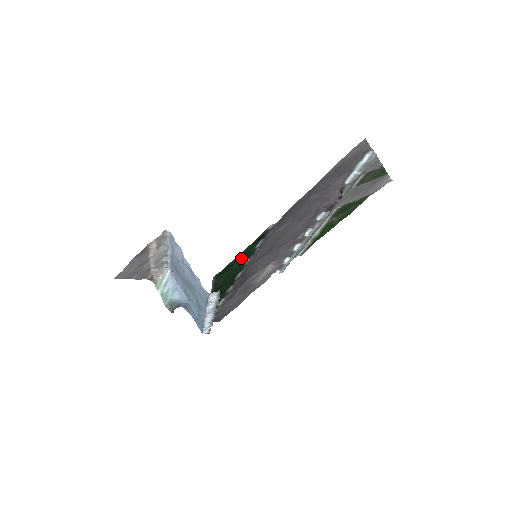
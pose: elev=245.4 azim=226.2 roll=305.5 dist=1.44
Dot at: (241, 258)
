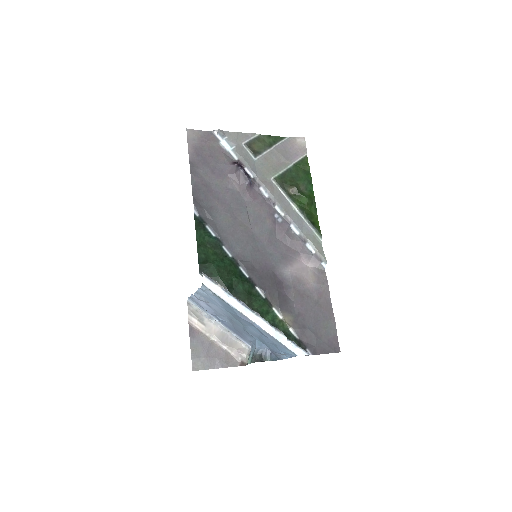
Dot at: (210, 250)
